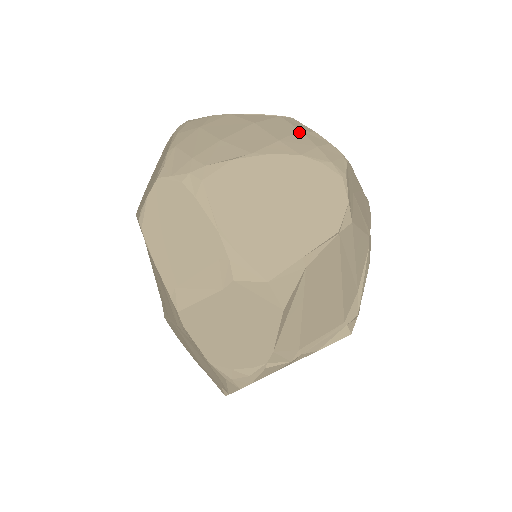
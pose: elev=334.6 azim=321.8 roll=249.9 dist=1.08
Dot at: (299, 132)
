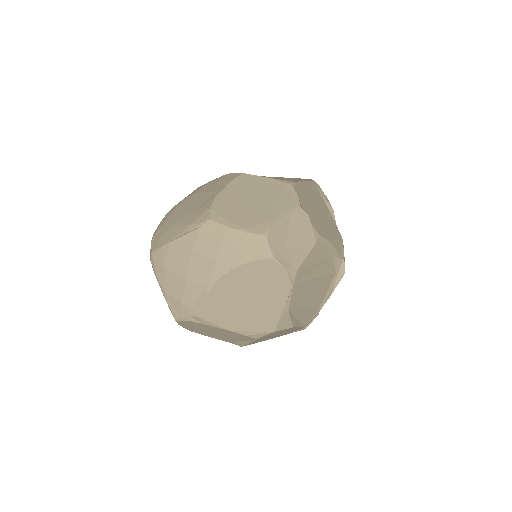
Dot at: (223, 241)
